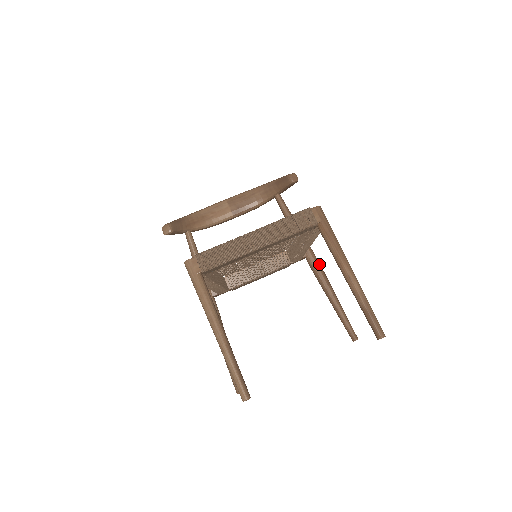
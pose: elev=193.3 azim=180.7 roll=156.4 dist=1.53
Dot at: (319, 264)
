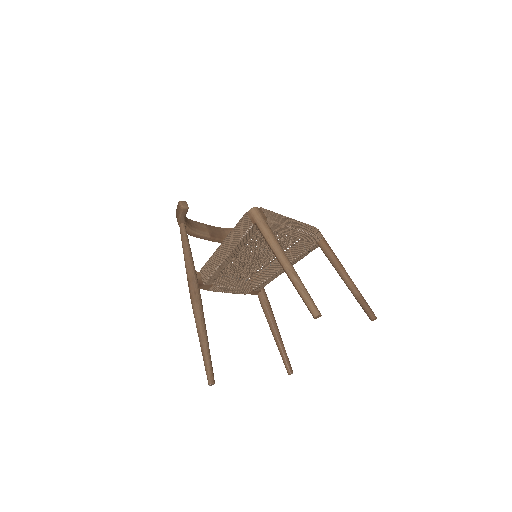
Dot at: occluded
